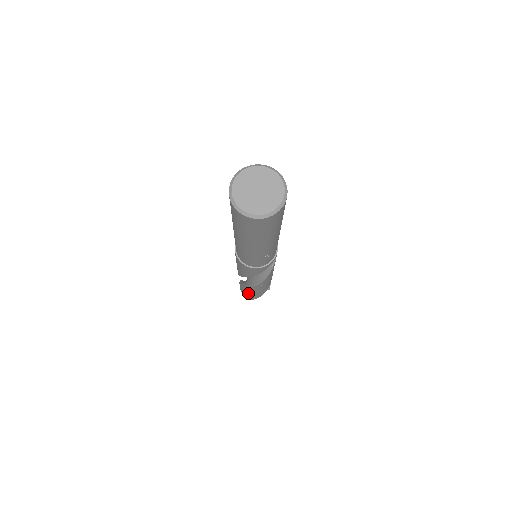
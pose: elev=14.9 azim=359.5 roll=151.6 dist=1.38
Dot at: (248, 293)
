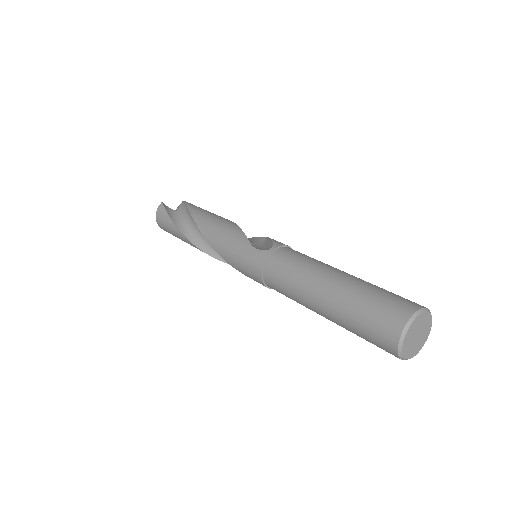
Dot at: (177, 236)
